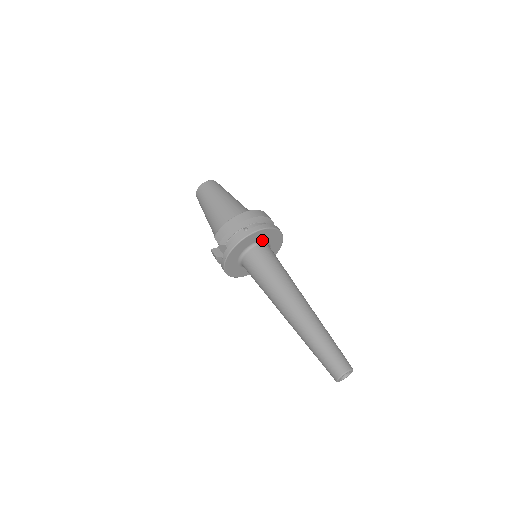
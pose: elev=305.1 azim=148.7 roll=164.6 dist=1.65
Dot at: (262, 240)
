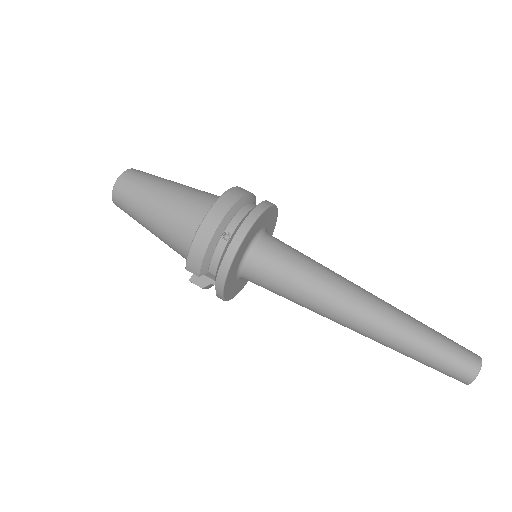
Dot at: (255, 235)
